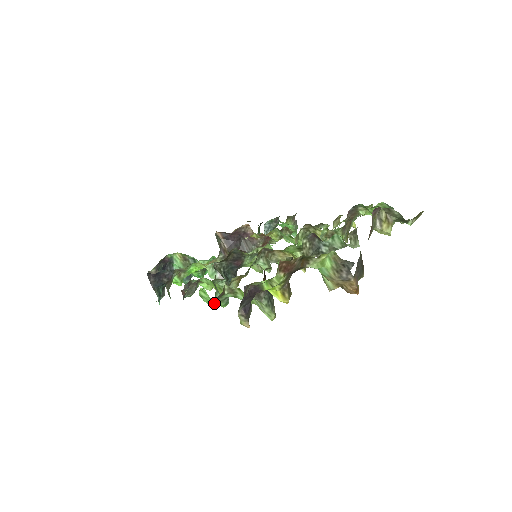
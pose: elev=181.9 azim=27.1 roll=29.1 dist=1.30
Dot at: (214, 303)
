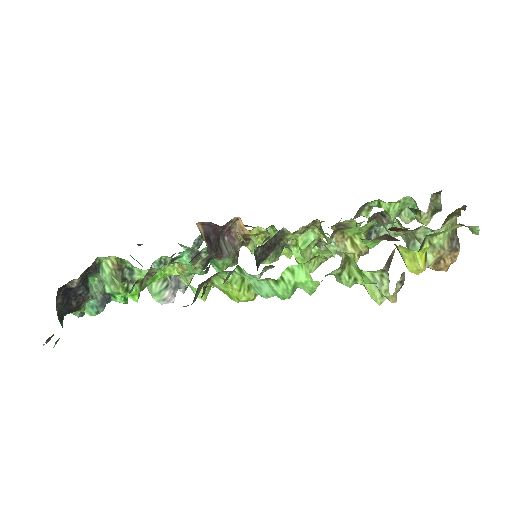
Dot at: occluded
